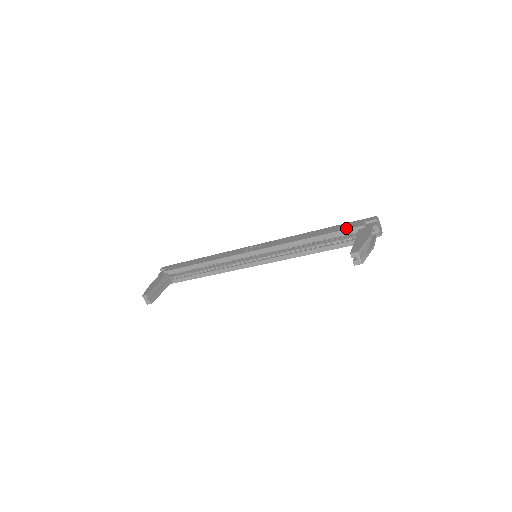
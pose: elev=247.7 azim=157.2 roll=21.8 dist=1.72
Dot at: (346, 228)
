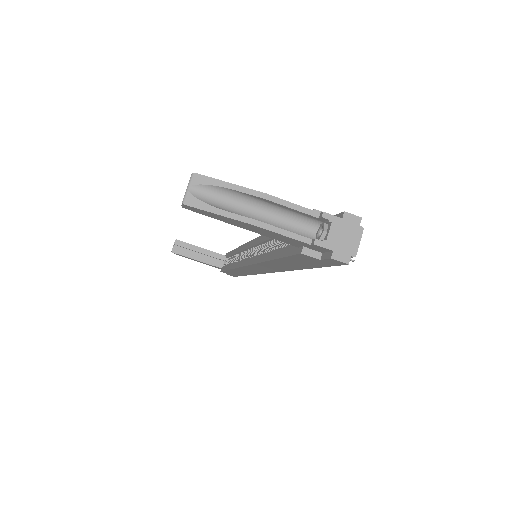
Dot at: occluded
